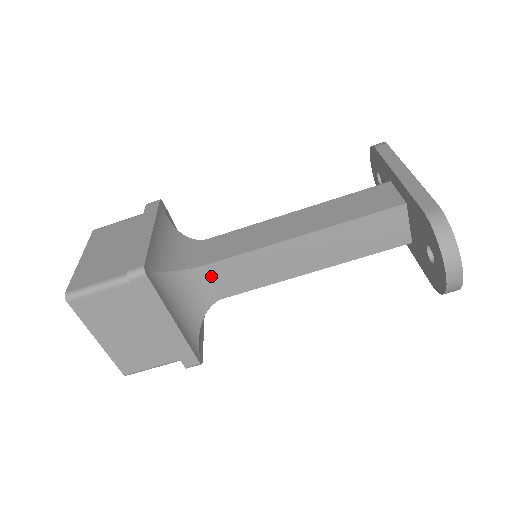
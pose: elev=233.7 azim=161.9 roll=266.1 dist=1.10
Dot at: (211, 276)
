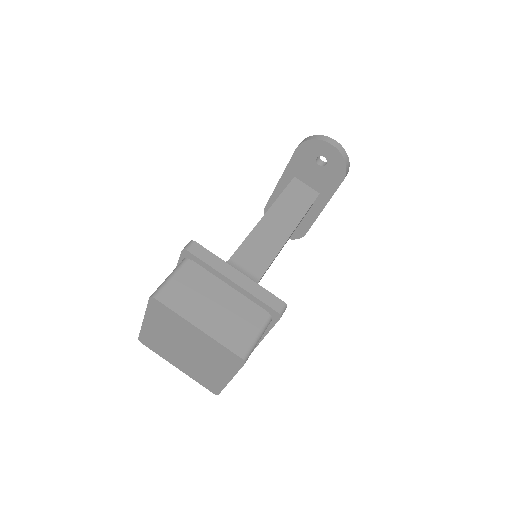
Dot at: (239, 265)
